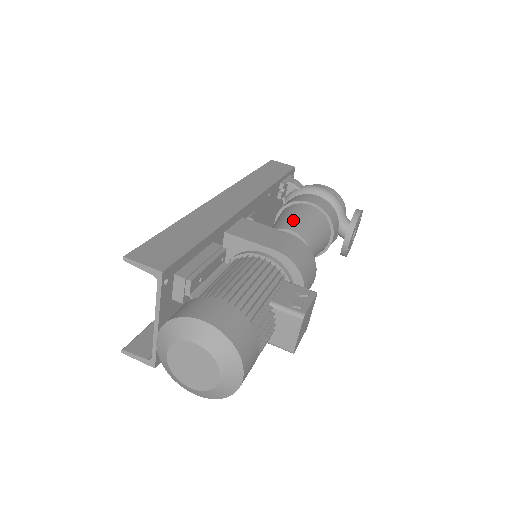
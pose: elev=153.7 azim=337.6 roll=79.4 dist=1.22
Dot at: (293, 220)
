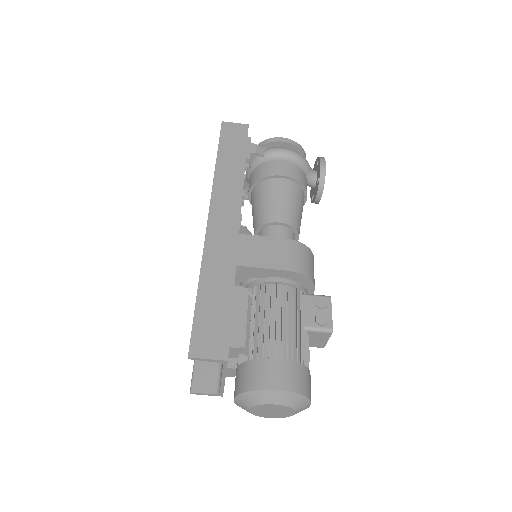
Dot at: (276, 207)
